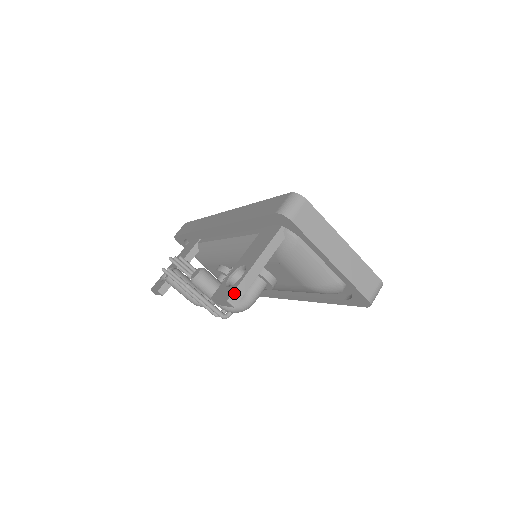
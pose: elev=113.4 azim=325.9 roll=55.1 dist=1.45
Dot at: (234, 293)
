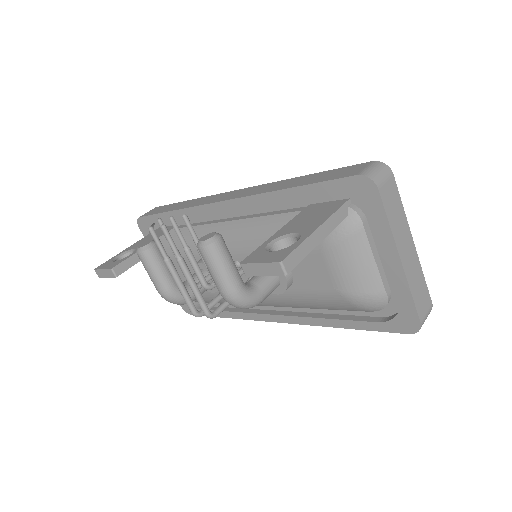
Dot at: (290, 256)
